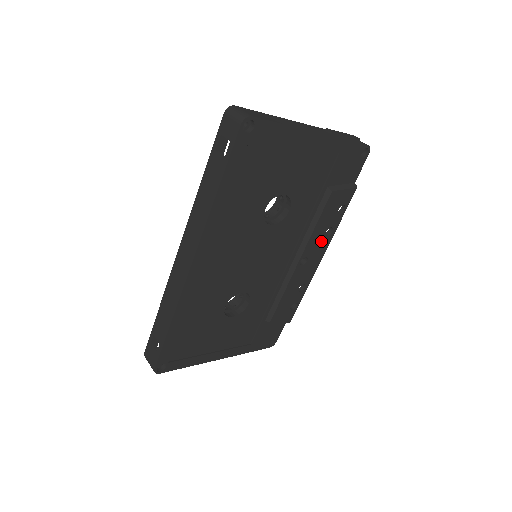
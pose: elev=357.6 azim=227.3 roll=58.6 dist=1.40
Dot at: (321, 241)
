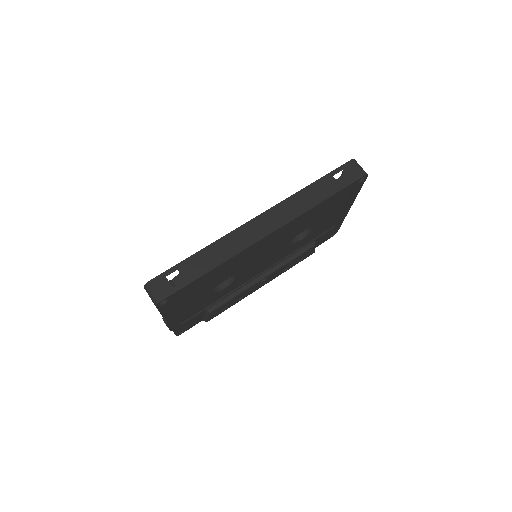
Dot at: (278, 273)
